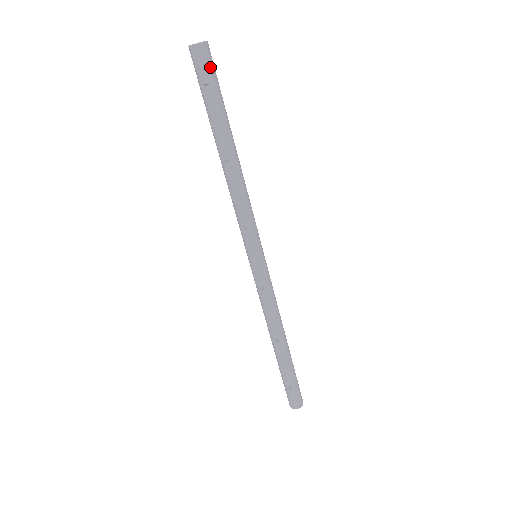
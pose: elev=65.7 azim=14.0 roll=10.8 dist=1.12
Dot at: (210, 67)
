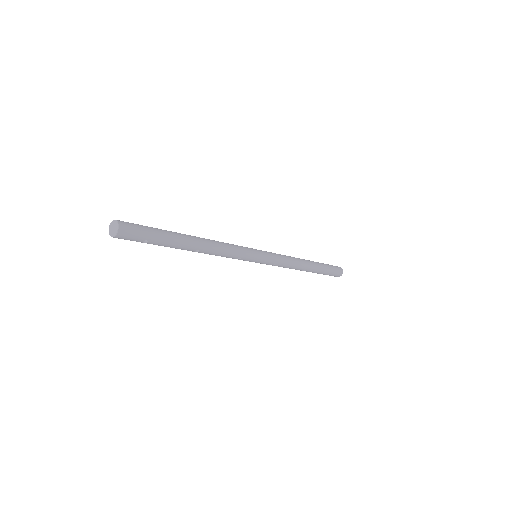
Dot at: (136, 234)
